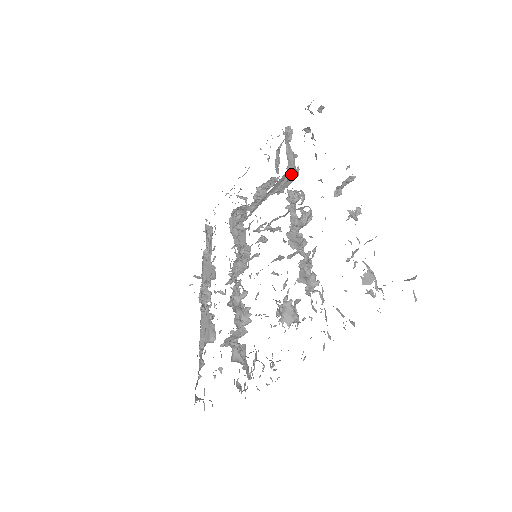
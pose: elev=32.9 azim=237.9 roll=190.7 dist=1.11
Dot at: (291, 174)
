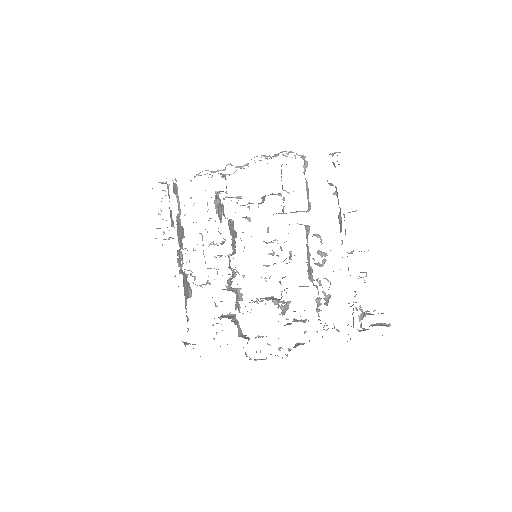
Dot at: (307, 211)
